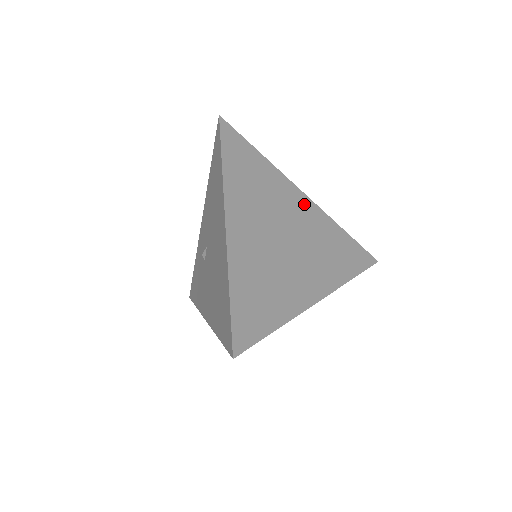
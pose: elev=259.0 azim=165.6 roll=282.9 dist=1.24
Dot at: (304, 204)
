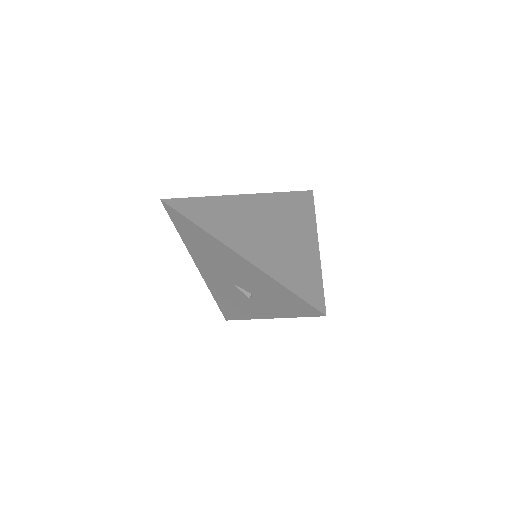
Dot at: (309, 243)
